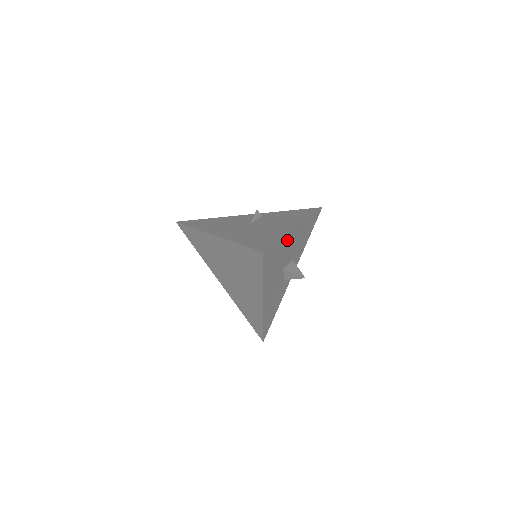
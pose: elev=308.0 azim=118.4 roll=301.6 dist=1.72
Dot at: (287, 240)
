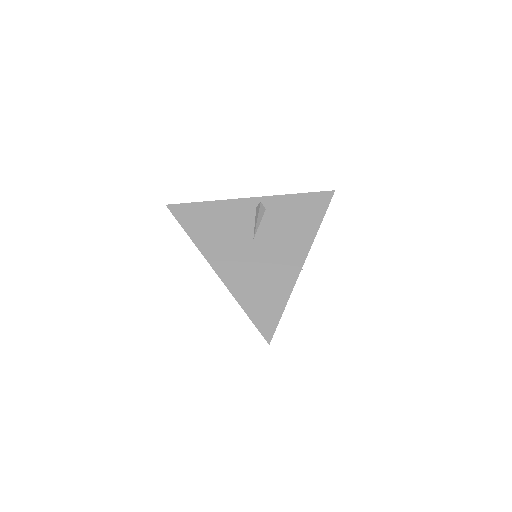
Dot at: occluded
